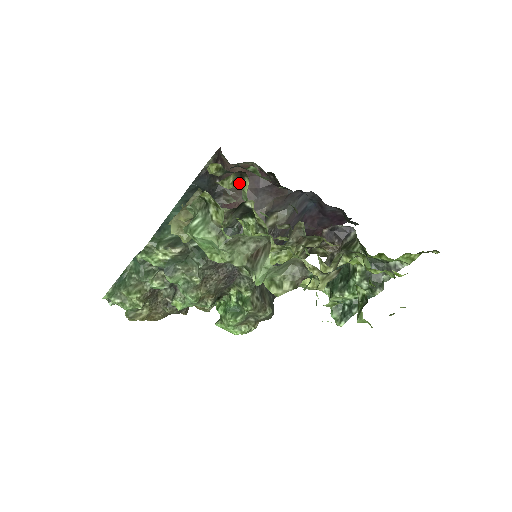
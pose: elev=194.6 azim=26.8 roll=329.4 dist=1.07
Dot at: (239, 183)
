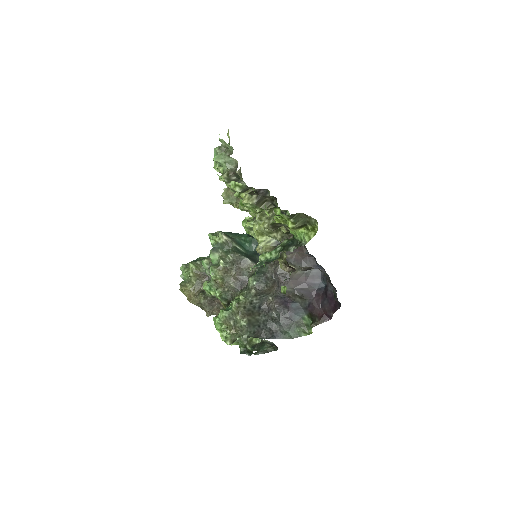
Dot at: occluded
